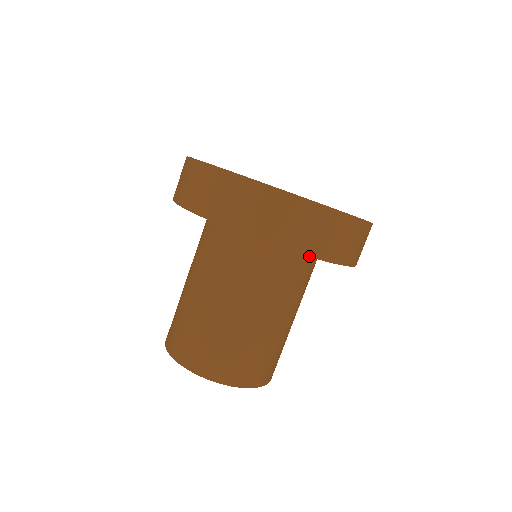
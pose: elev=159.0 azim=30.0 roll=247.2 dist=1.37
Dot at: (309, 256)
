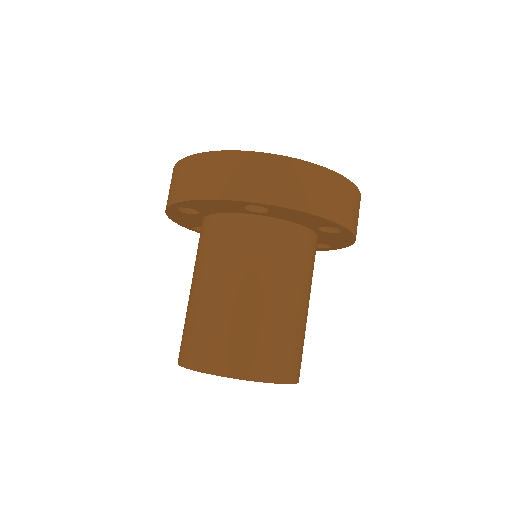
Dot at: occluded
